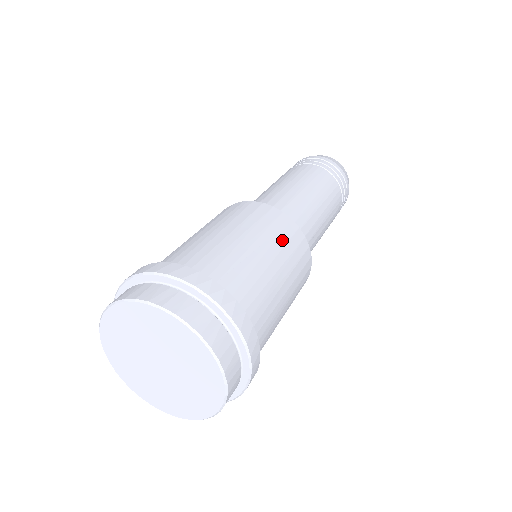
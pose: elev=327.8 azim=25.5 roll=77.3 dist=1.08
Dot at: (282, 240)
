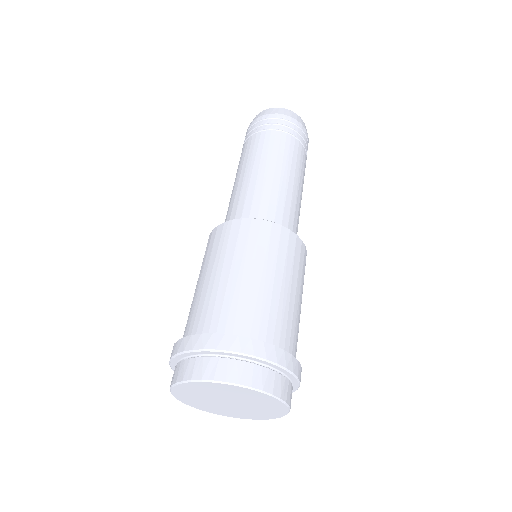
Dot at: (273, 251)
